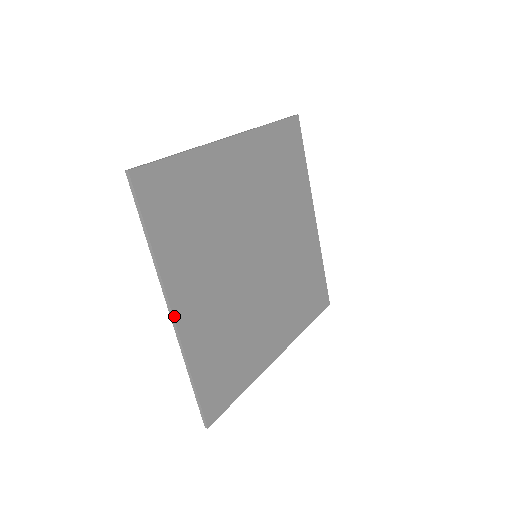
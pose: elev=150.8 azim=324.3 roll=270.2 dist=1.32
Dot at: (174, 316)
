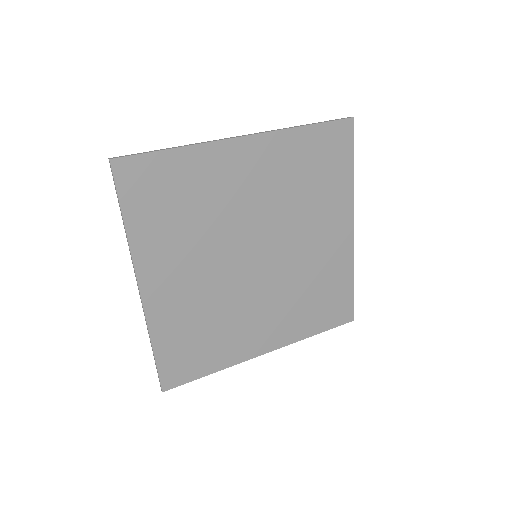
Dot at: (141, 292)
